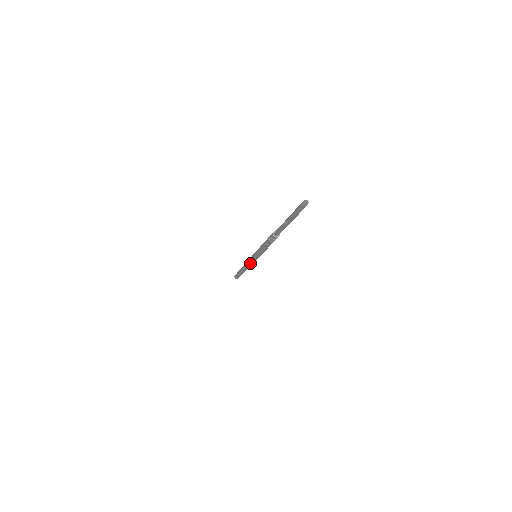
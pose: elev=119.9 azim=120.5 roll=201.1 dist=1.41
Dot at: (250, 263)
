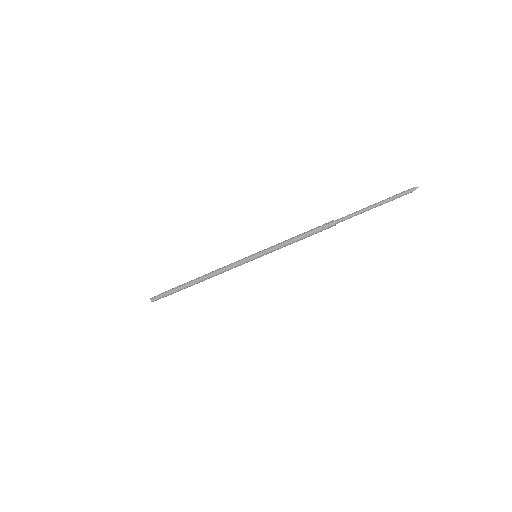
Dot at: (234, 266)
